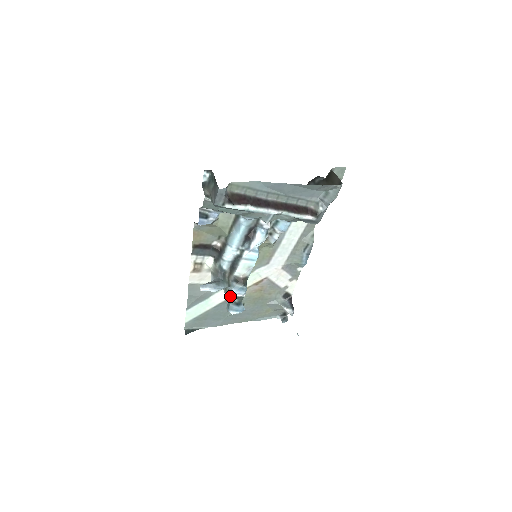
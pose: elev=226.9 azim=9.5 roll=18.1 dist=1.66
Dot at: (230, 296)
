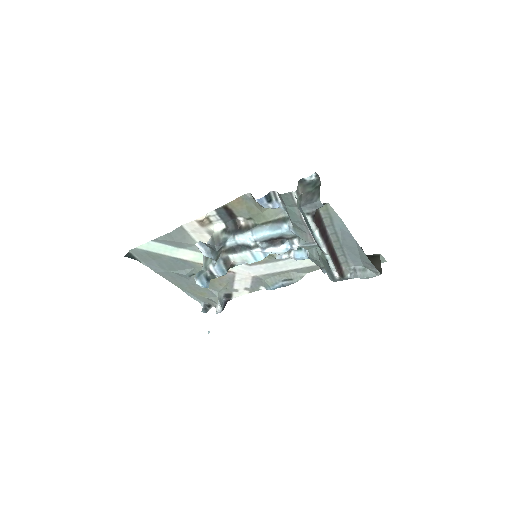
Dot at: (208, 268)
